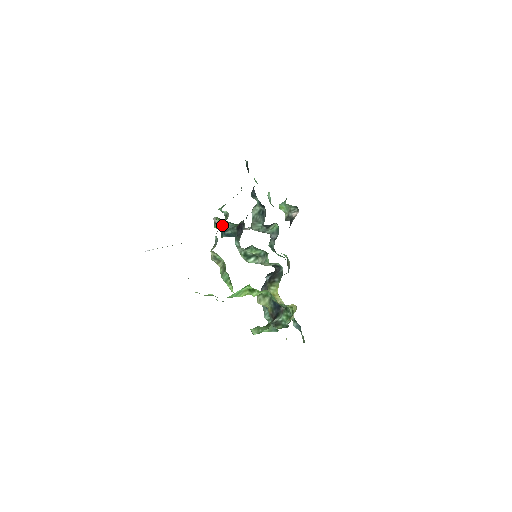
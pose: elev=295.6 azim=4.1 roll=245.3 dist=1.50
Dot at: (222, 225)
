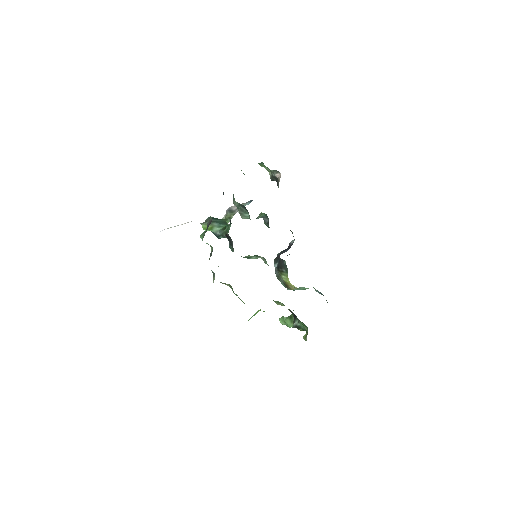
Dot at: (212, 232)
